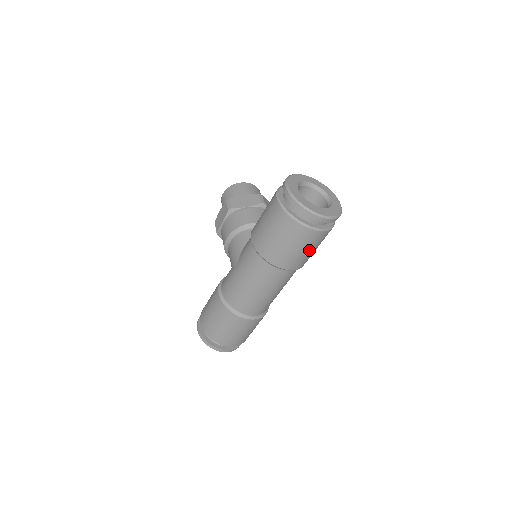
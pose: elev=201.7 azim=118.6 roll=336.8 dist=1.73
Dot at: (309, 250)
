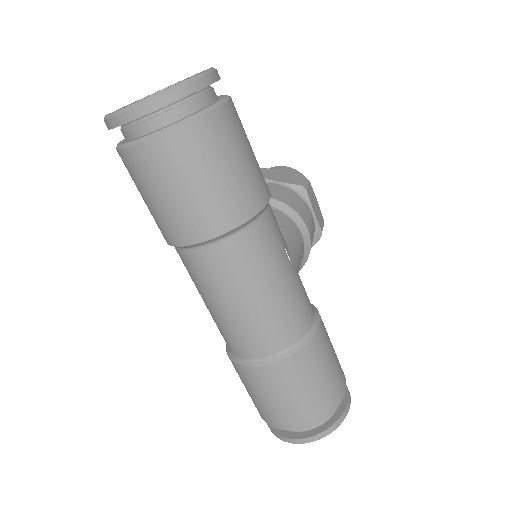
Dot at: (192, 184)
